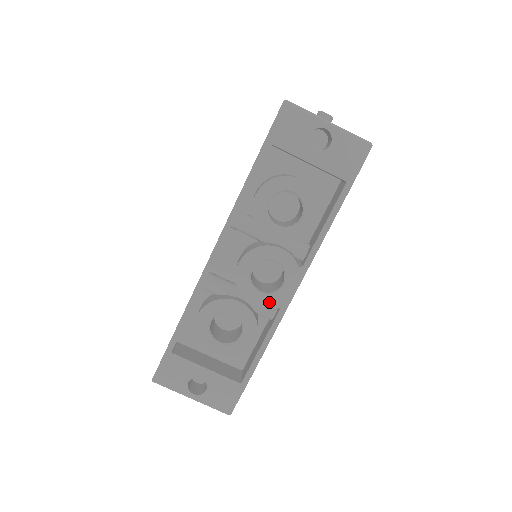
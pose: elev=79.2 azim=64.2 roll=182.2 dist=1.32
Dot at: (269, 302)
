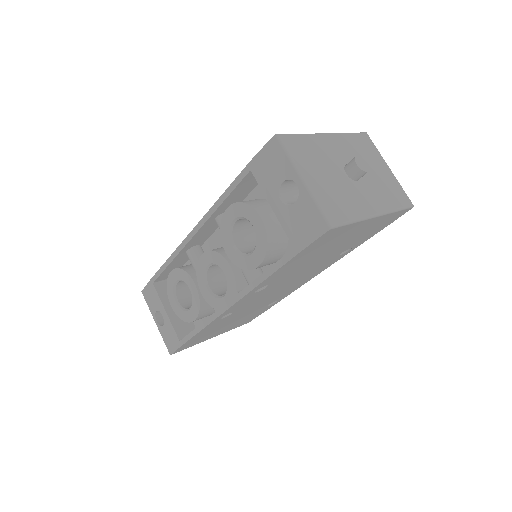
Dot at: (211, 300)
